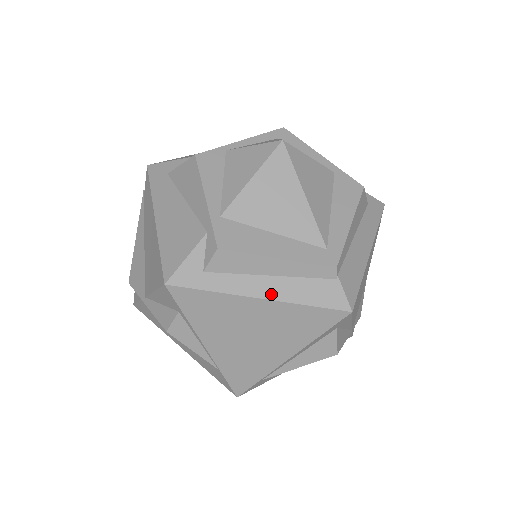
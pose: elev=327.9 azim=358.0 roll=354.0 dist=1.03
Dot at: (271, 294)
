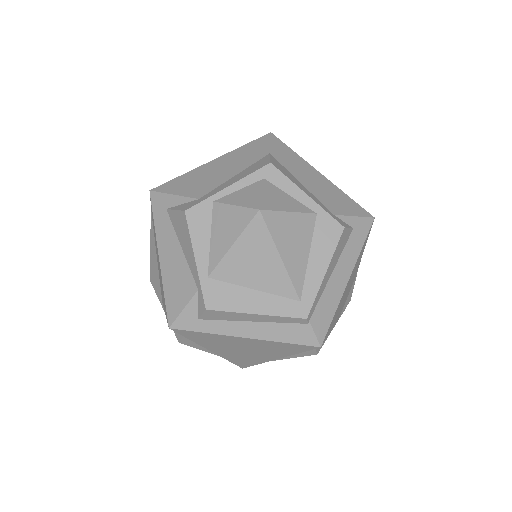
Dot at: (254, 335)
